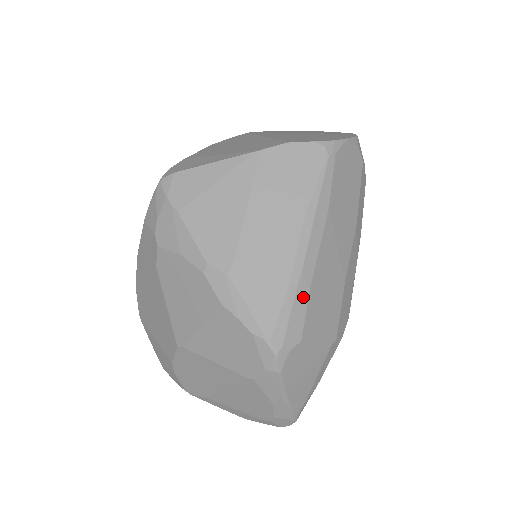
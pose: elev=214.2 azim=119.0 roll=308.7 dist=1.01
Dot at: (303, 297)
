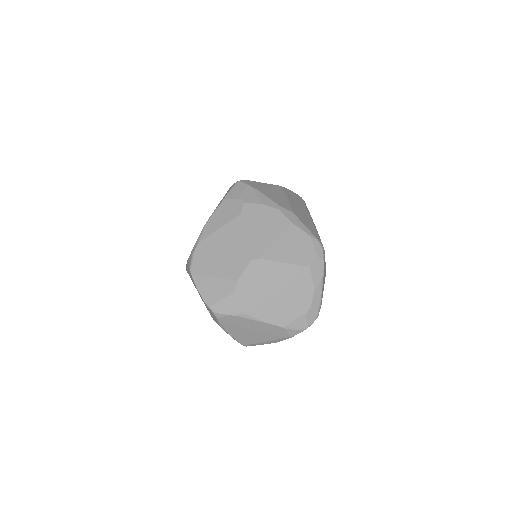
Dot at: occluded
